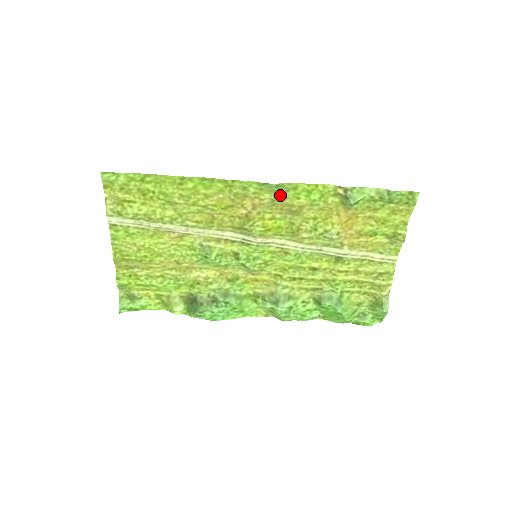
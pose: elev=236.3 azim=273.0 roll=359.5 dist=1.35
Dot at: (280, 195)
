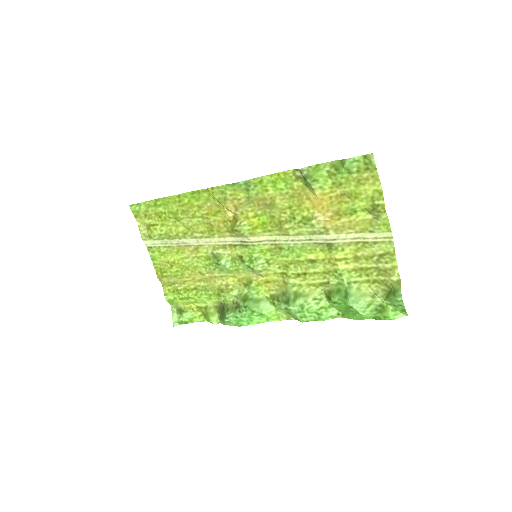
Dot at: (251, 191)
